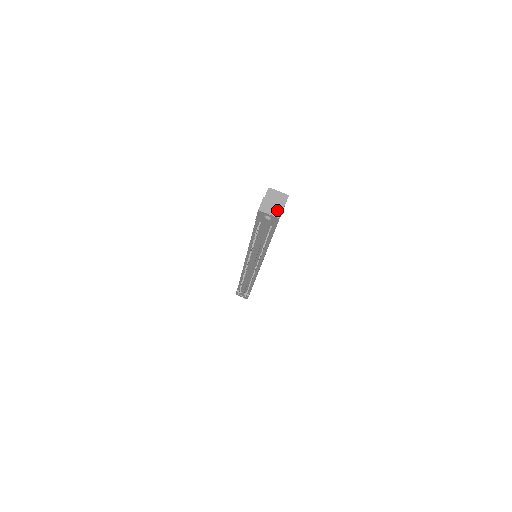
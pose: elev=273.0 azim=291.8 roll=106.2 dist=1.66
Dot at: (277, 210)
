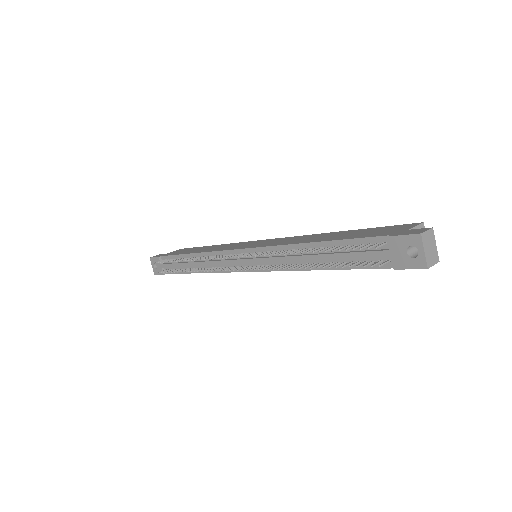
Dot at: (432, 257)
